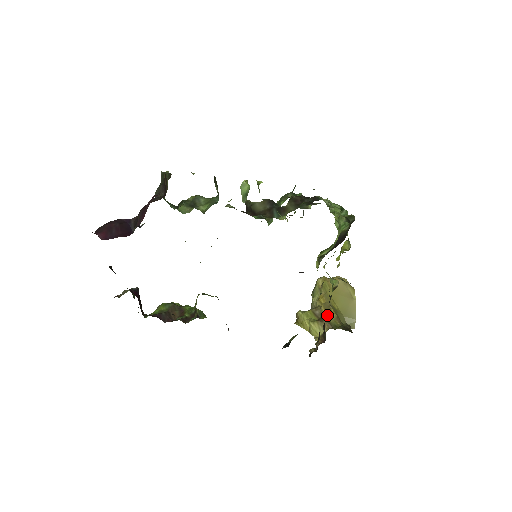
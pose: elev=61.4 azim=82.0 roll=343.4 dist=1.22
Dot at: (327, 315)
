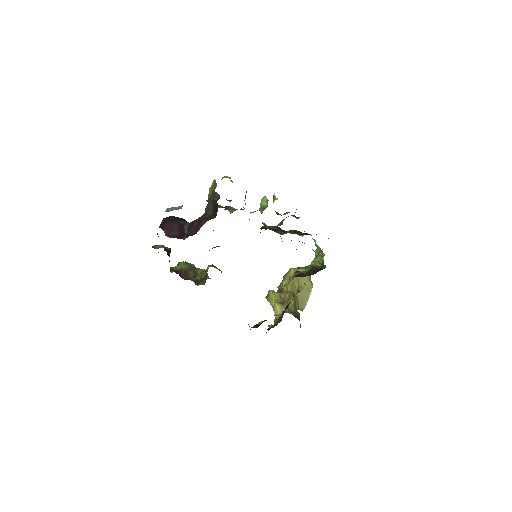
Dot at: (288, 301)
